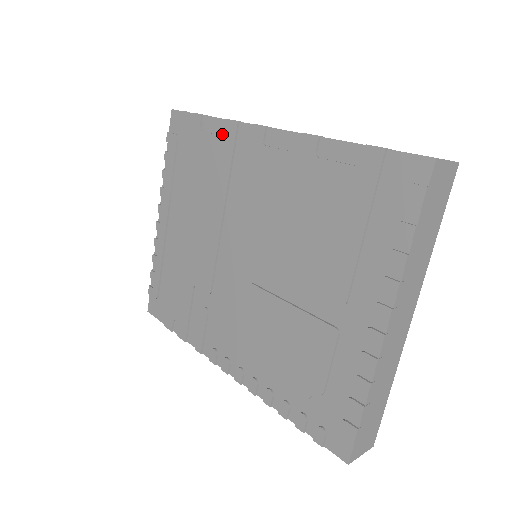
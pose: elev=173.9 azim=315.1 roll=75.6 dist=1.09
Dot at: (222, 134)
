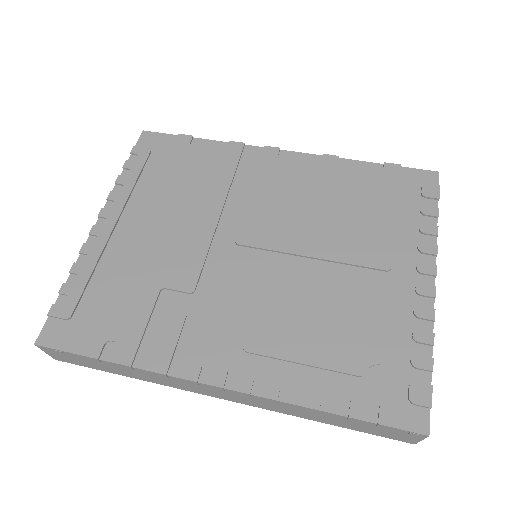
Dot at: (221, 152)
